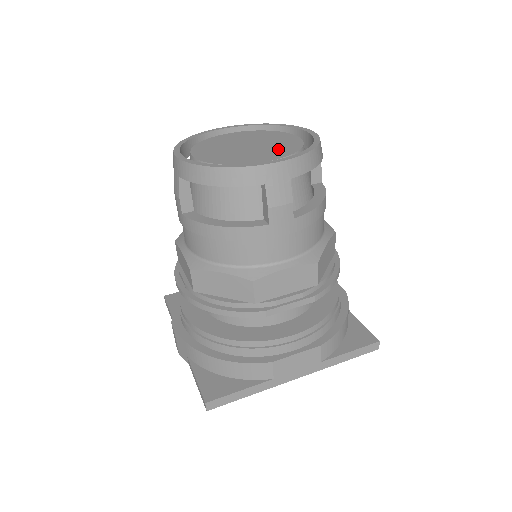
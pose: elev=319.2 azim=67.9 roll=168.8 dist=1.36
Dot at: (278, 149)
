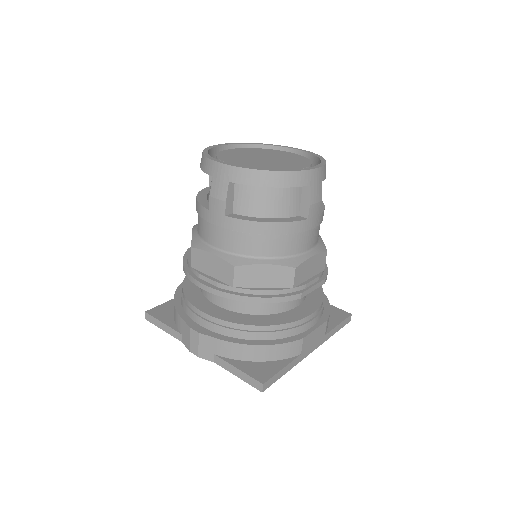
Dot at: (295, 161)
